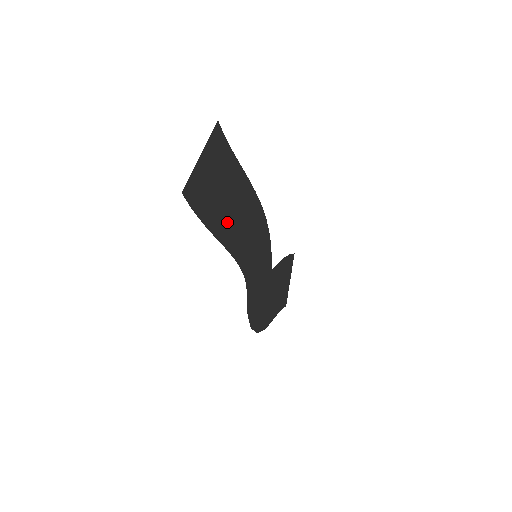
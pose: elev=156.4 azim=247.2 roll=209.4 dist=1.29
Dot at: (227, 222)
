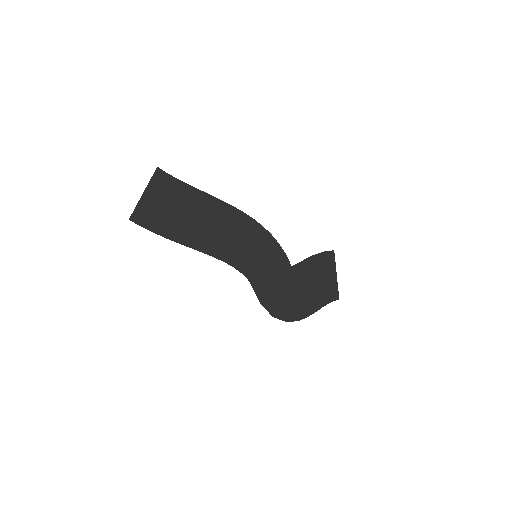
Dot at: (197, 233)
